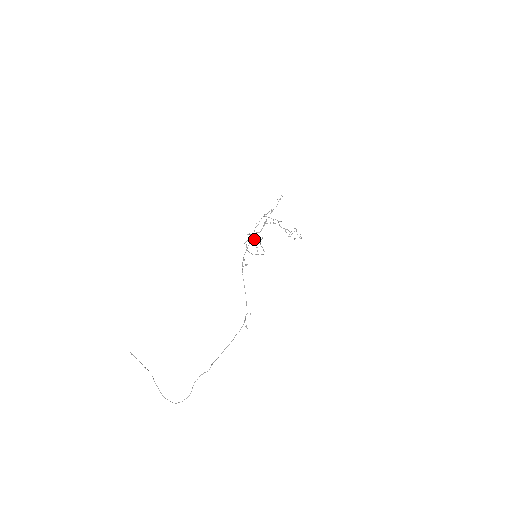
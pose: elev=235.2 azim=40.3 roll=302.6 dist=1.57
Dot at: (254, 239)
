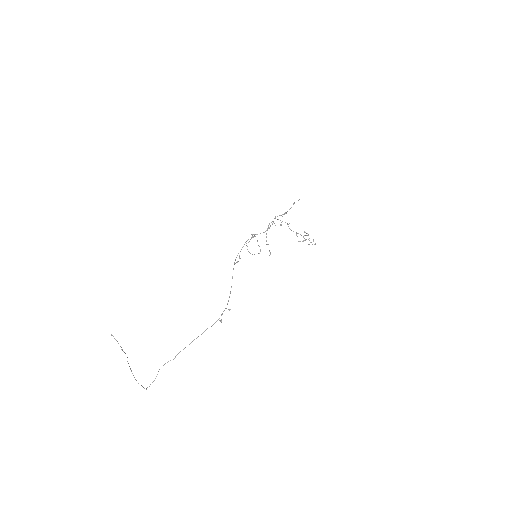
Dot at: occluded
